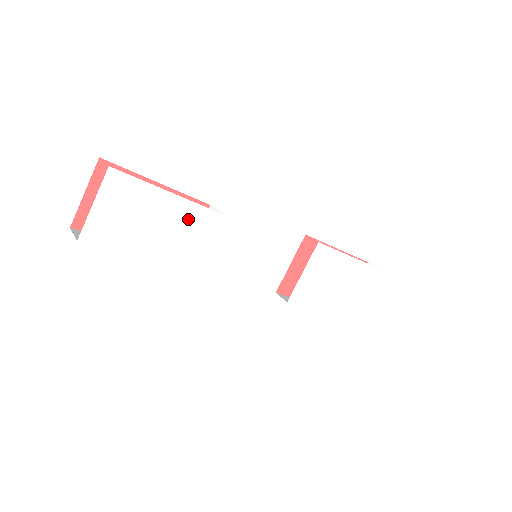
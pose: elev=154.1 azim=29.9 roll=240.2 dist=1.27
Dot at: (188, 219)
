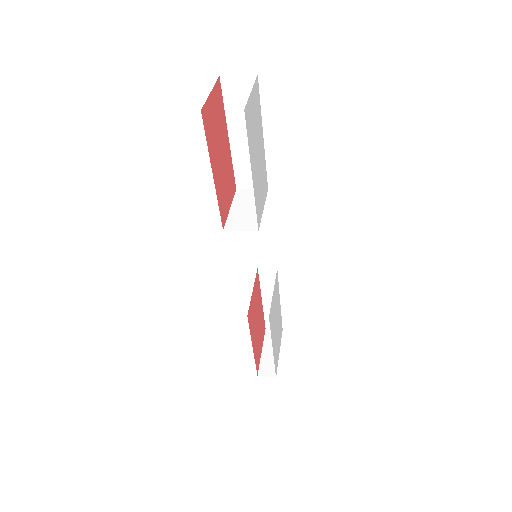
Dot at: (263, 170)
